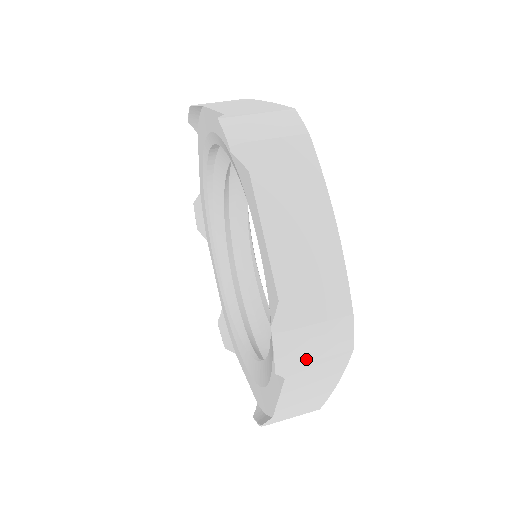
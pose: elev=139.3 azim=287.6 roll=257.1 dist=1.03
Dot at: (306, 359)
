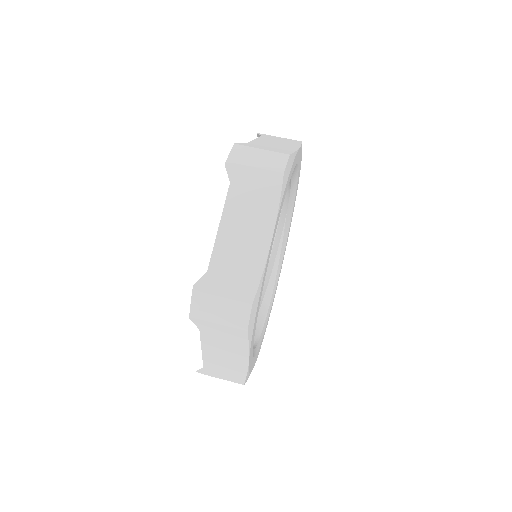
Dot at: (212, 320)
